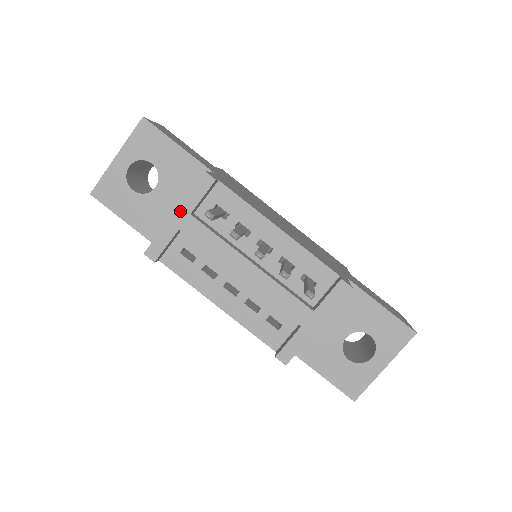
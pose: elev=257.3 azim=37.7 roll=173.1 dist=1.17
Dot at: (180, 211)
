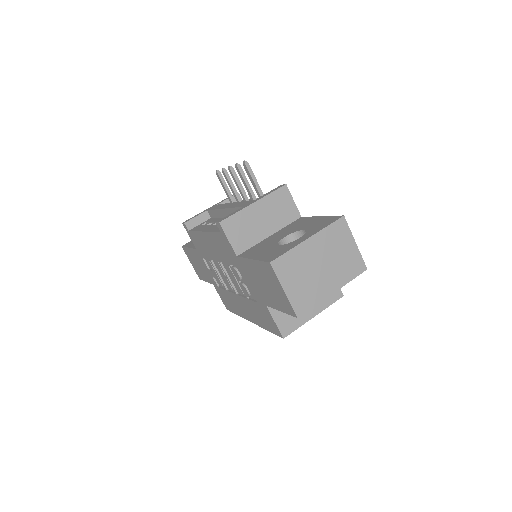
Dot at: (213, 206)
